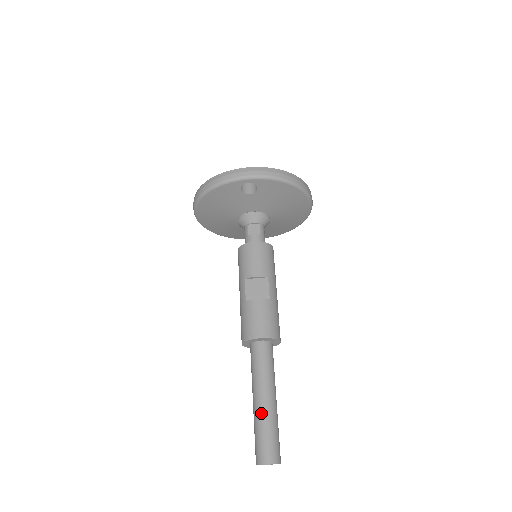
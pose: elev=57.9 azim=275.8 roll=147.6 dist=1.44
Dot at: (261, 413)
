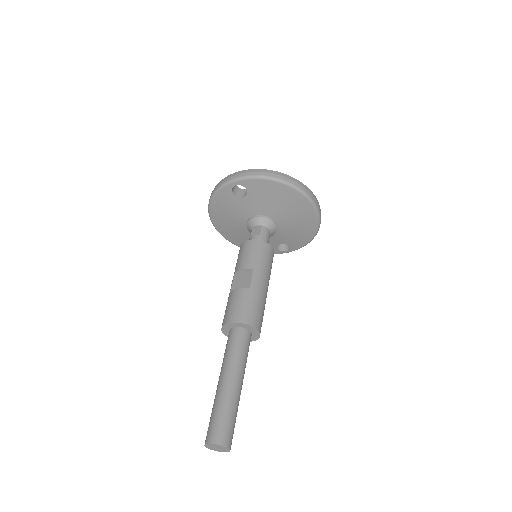
Dot at: (217, 394)
